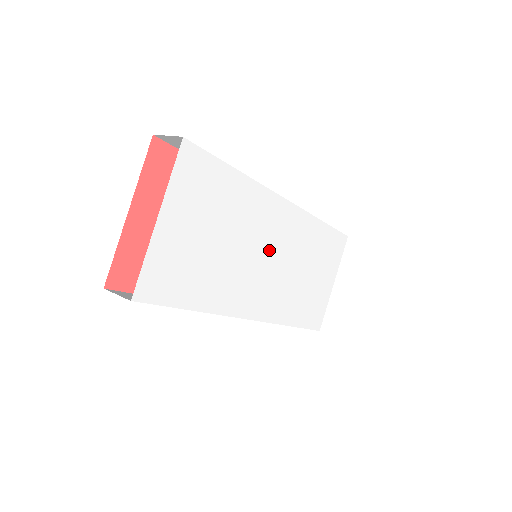
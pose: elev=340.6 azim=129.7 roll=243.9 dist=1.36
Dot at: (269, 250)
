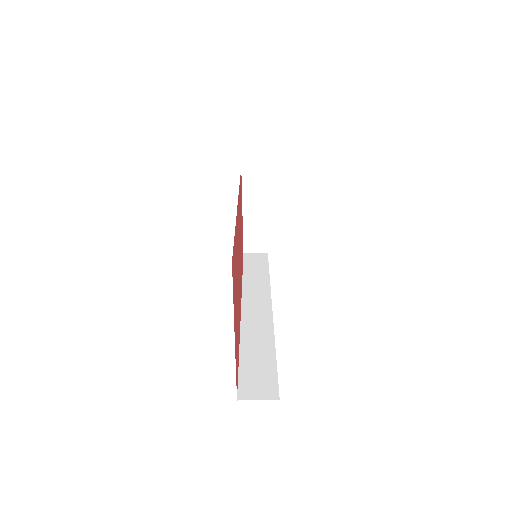
Dot at: occluded
